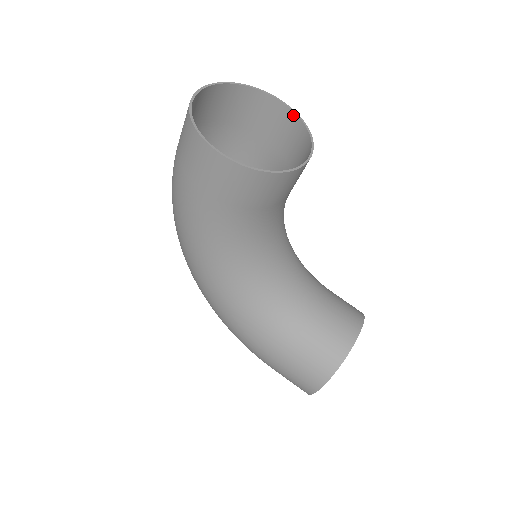
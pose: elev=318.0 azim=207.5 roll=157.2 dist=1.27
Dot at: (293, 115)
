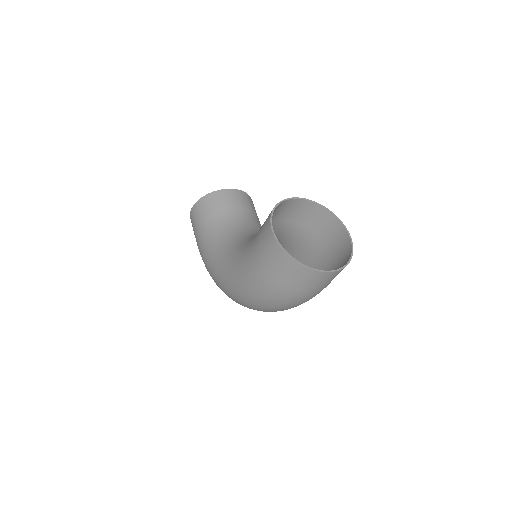
Dot at: occluded
